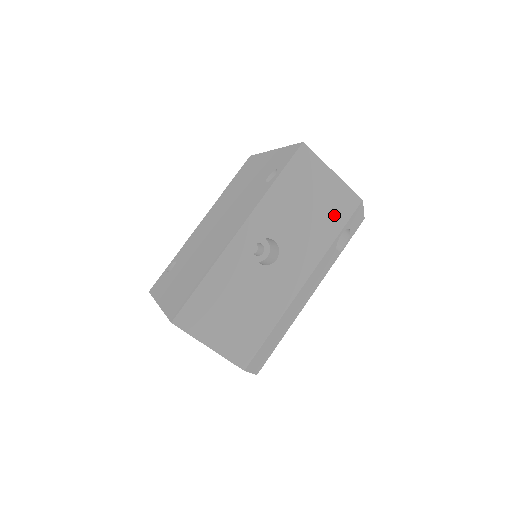
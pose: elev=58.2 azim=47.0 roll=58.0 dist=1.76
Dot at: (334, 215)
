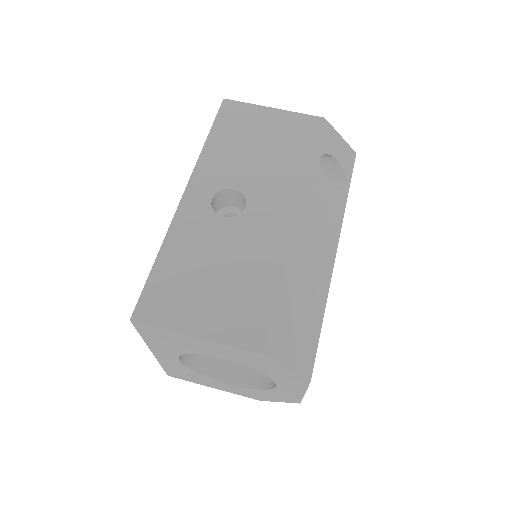
Dot at: (297, 142)
